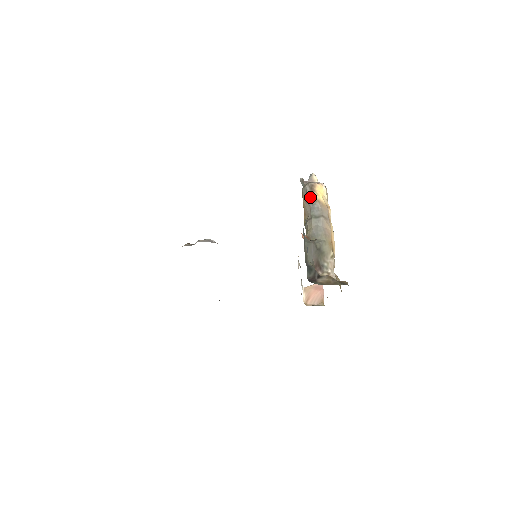
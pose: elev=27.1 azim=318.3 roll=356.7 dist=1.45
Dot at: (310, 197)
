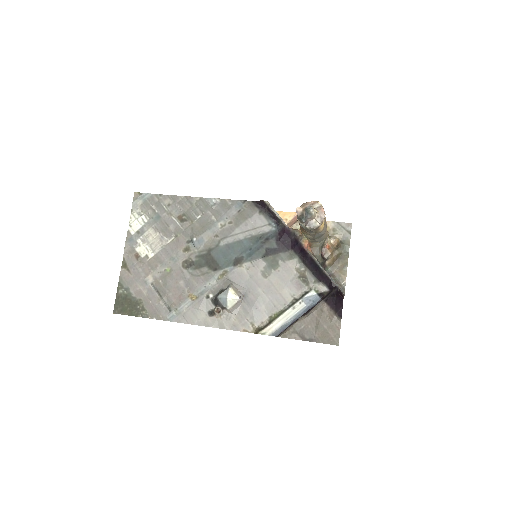
Dot at: (315, 233)
